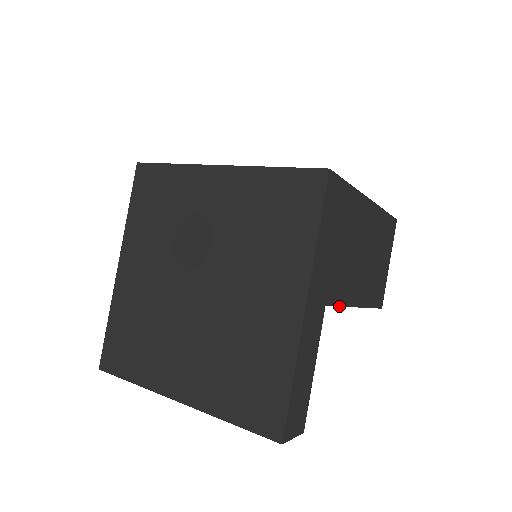
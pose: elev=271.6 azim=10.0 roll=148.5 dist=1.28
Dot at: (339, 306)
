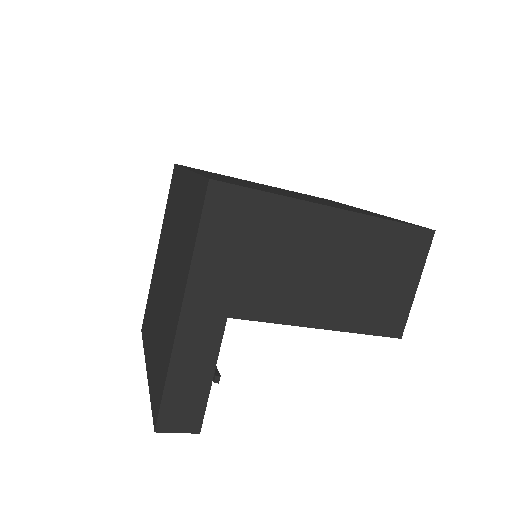
Dot at: occluded
